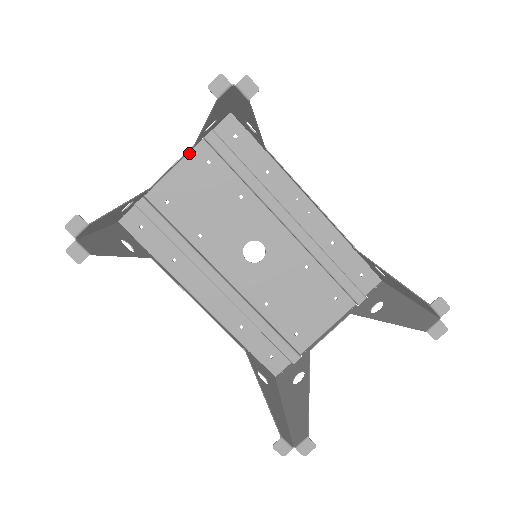
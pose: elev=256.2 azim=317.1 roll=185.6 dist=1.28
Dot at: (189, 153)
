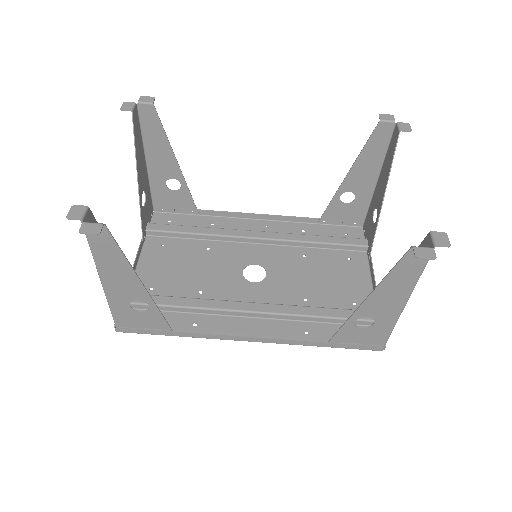
Dot at: (143, 249)
